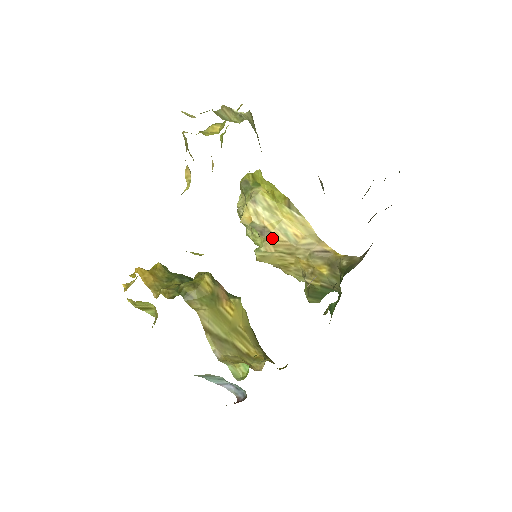
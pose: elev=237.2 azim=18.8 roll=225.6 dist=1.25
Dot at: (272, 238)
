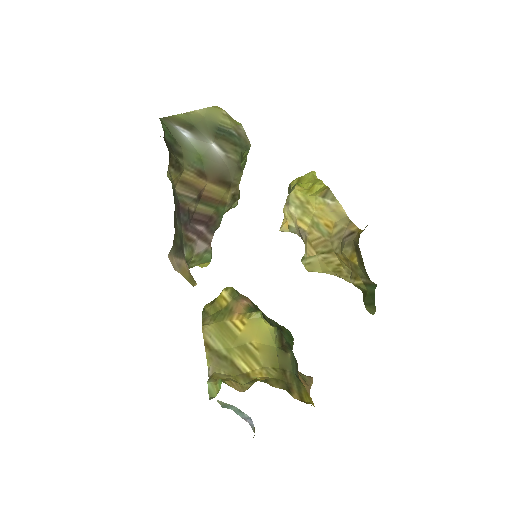
Dot at: (309, 238)
